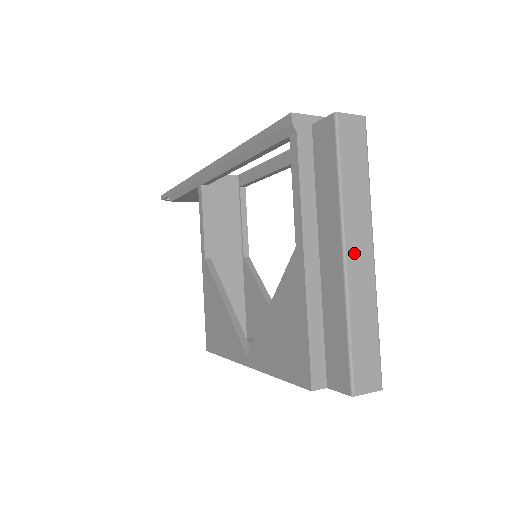
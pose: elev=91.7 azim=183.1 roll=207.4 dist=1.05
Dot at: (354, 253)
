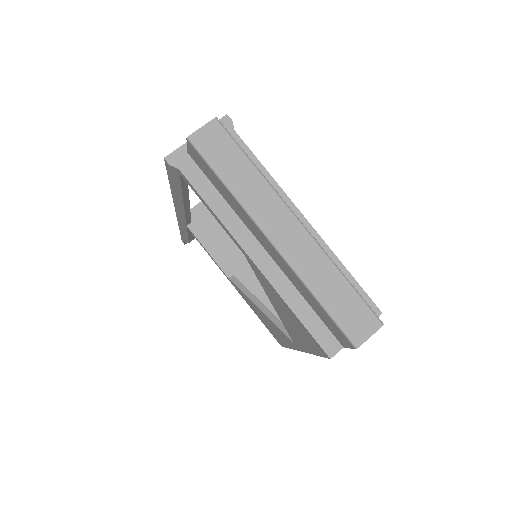
Dot at: (280, 235)
